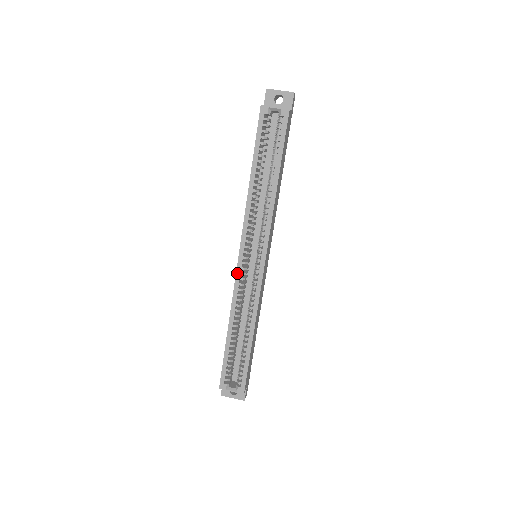
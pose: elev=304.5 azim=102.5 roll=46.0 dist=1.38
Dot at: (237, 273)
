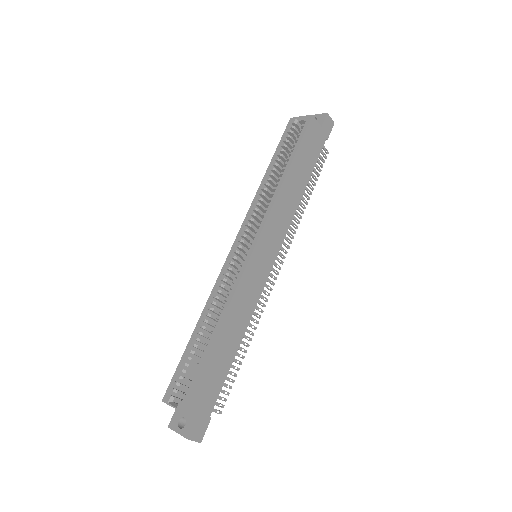
Dot at: (226, 262)
